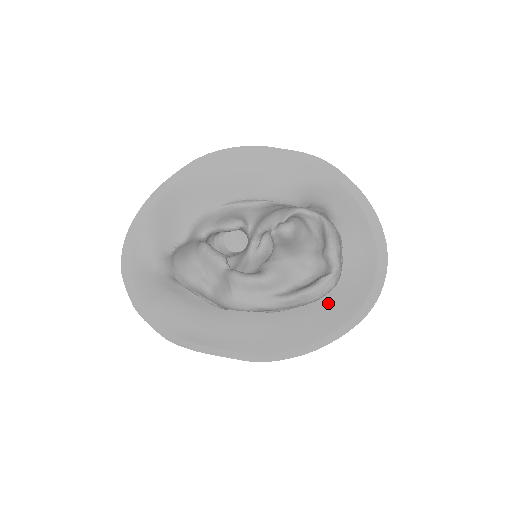
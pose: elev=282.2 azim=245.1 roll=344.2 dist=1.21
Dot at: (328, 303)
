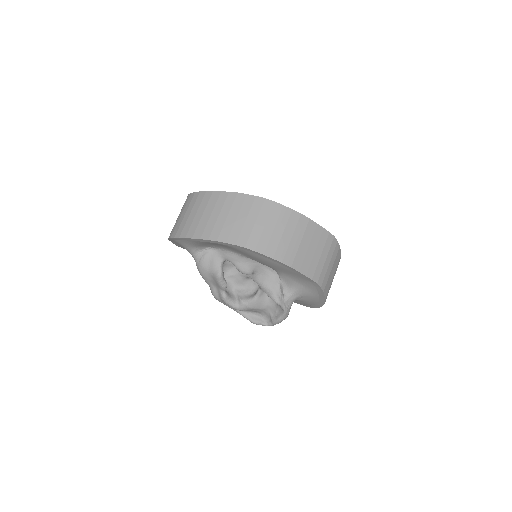
Dot at: occluded
